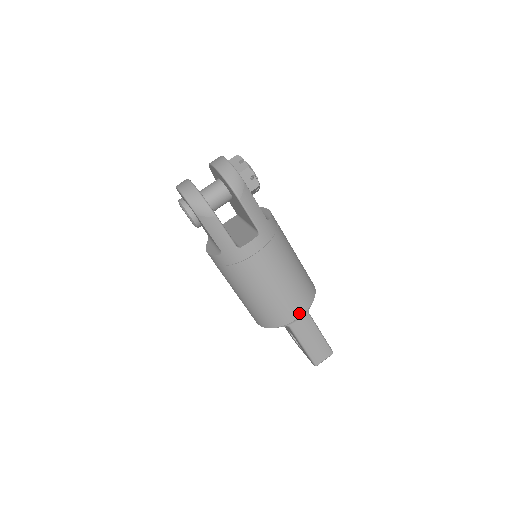
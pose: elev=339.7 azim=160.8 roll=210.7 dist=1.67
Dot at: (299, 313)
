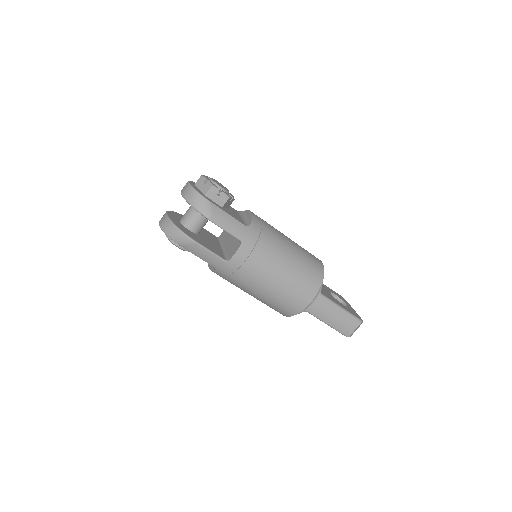
Dot at: (310, 298)
